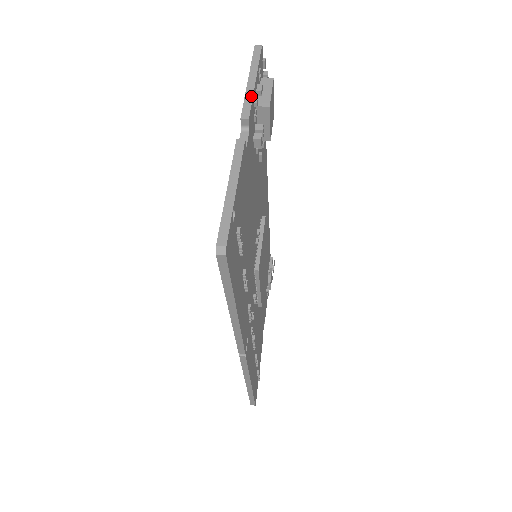
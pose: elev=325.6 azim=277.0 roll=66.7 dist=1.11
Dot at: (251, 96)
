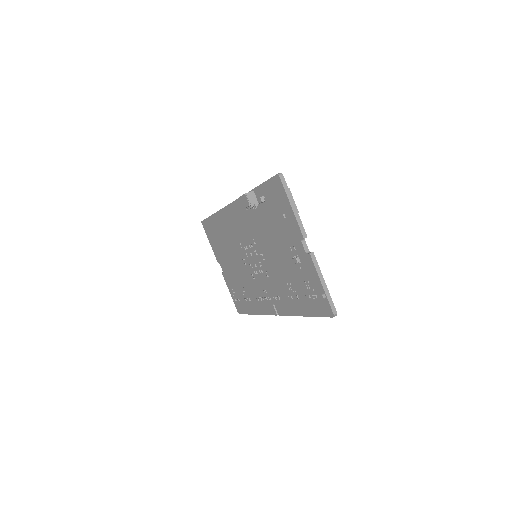
Dot at: (300, 220)
